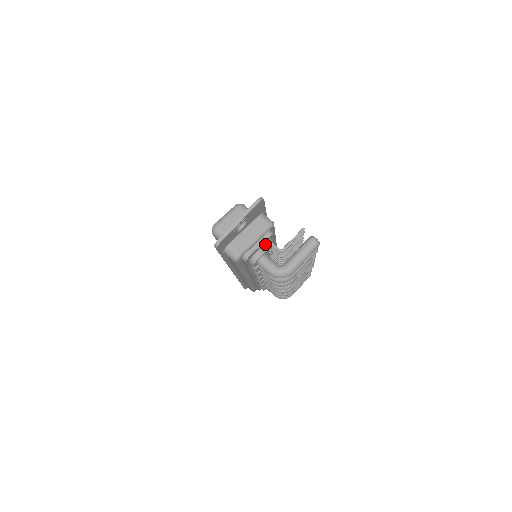
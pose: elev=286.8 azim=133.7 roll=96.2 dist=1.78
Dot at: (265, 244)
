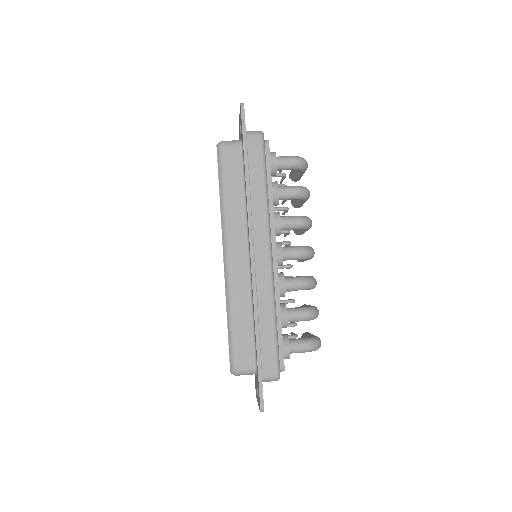
Dot at: occluded
